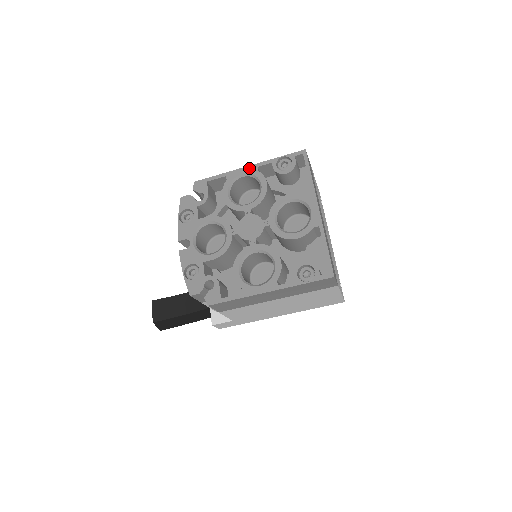
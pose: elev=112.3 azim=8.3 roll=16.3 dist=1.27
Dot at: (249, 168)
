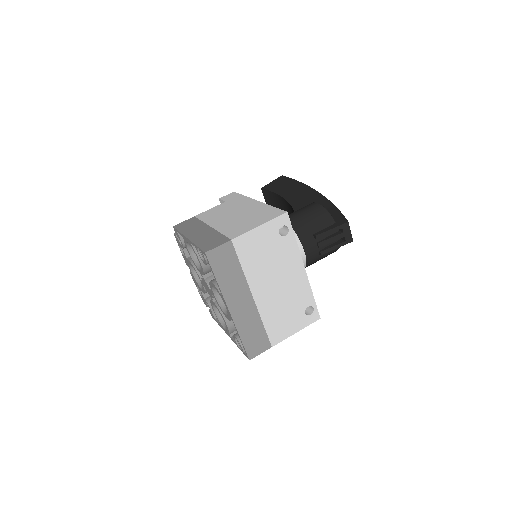
Dot at: (188, 241)
